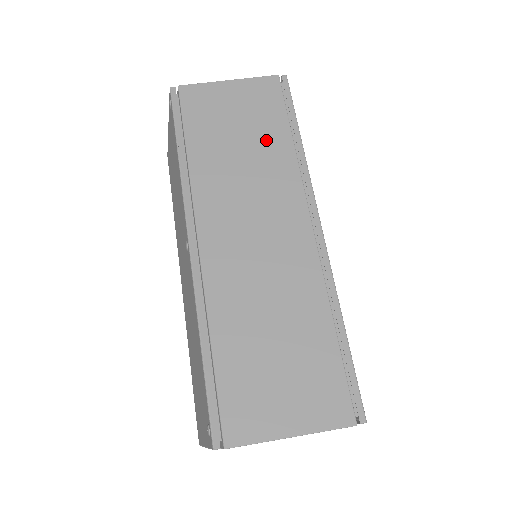
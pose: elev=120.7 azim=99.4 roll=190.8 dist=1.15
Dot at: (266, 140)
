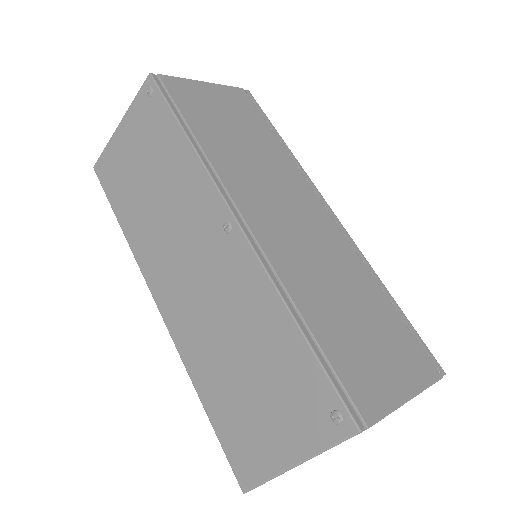
Dot at: (259, 137)
